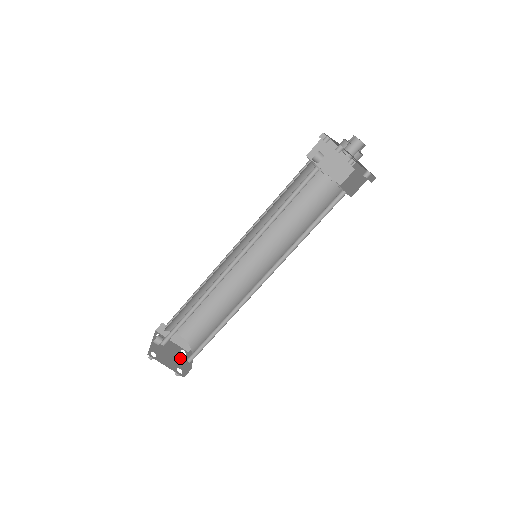
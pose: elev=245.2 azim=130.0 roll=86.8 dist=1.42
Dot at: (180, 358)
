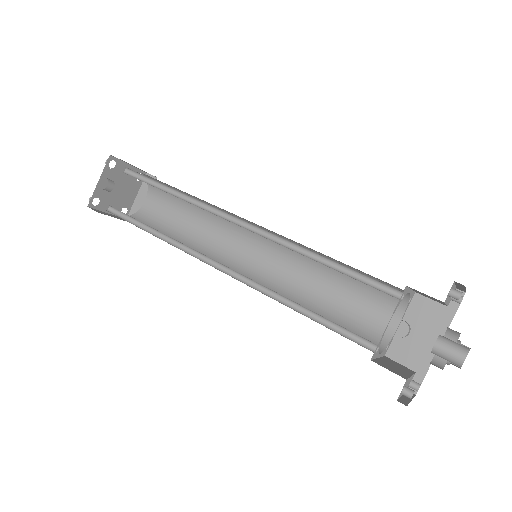
Dot at: (131, 189)
